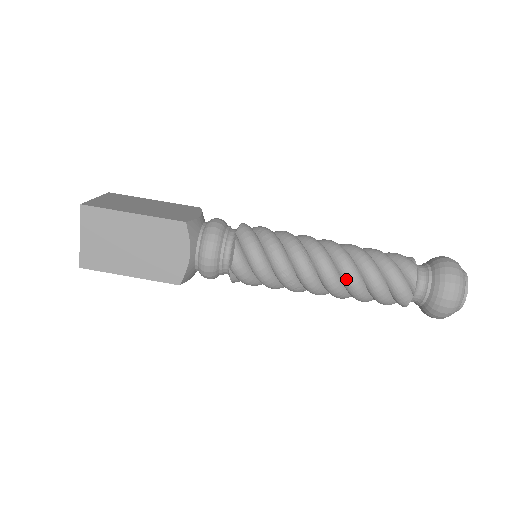
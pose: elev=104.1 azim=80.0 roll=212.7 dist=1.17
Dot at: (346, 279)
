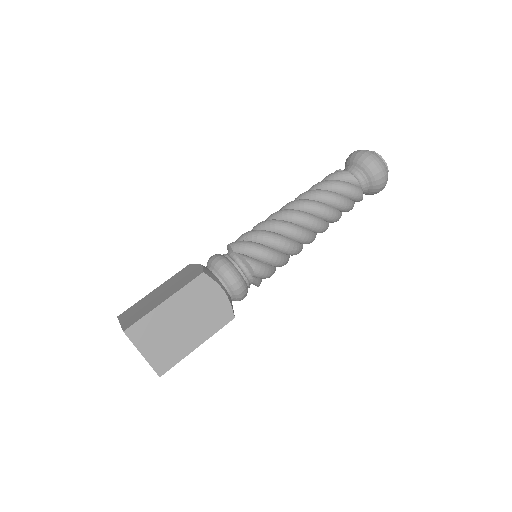
Dot at: (321, 214)
